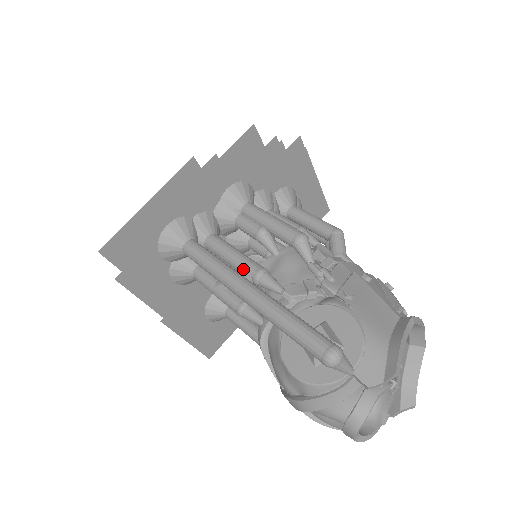
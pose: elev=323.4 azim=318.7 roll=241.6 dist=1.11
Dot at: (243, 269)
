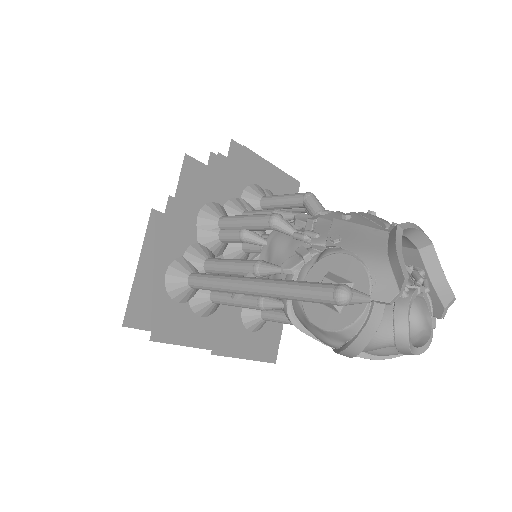
Dot at: (243, 272)
